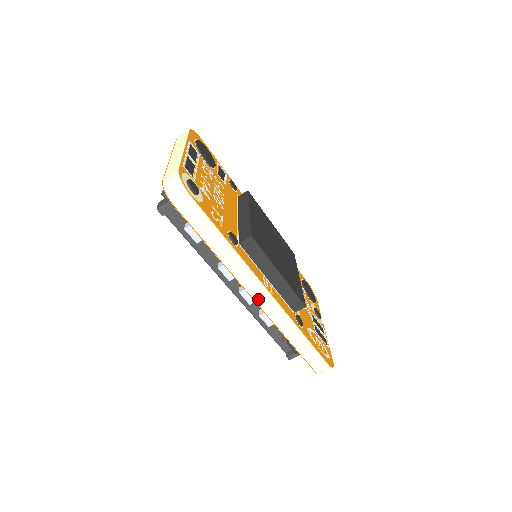
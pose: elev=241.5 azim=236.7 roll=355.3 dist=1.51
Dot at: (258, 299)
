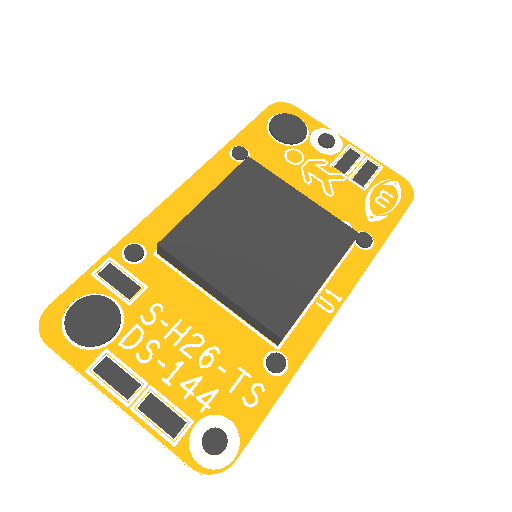
Dot at: occluded
